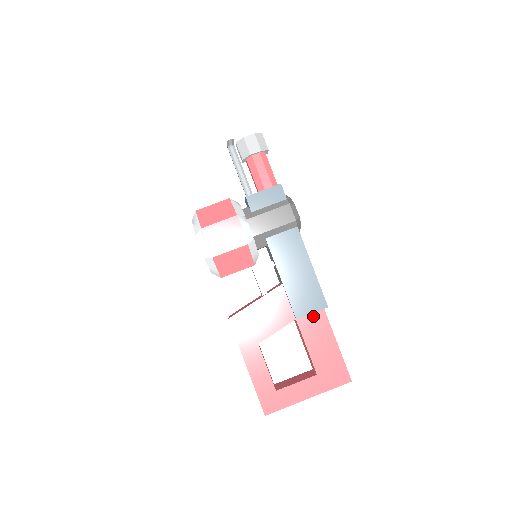
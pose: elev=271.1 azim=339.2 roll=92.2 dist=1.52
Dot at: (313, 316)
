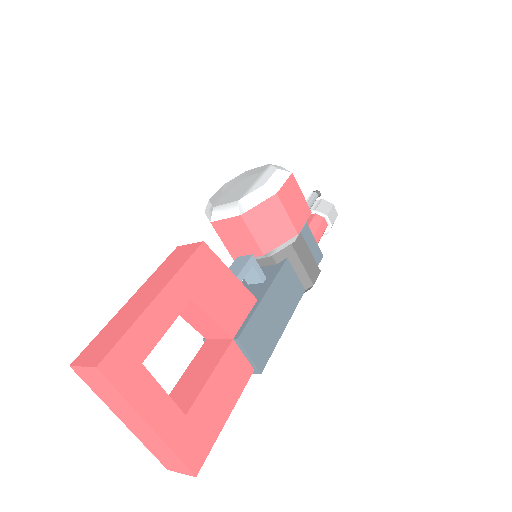
Dot at: (243, 361)
